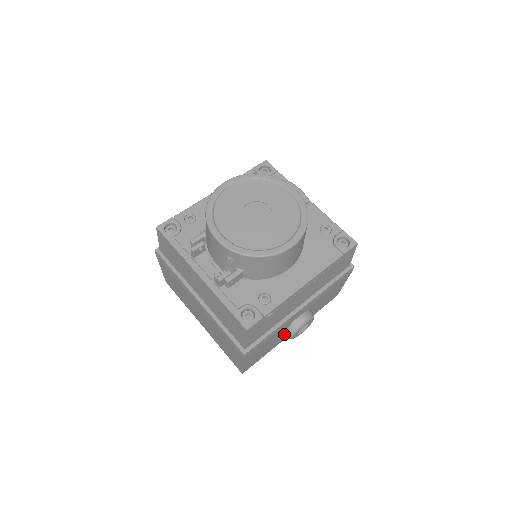
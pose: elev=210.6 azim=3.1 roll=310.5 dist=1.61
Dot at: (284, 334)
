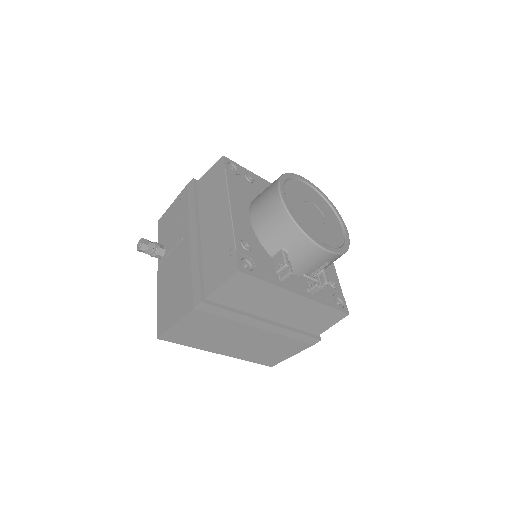
Dot at: occluded
